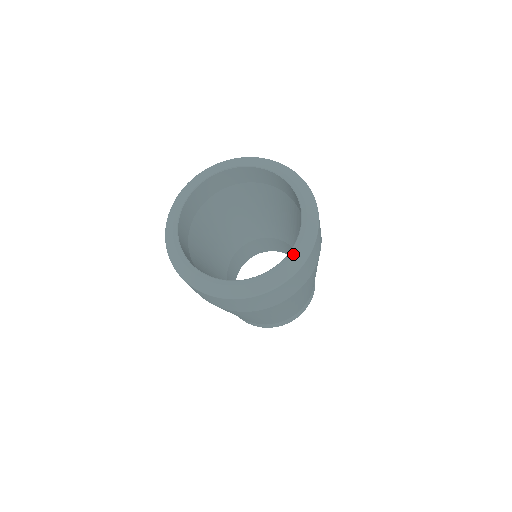
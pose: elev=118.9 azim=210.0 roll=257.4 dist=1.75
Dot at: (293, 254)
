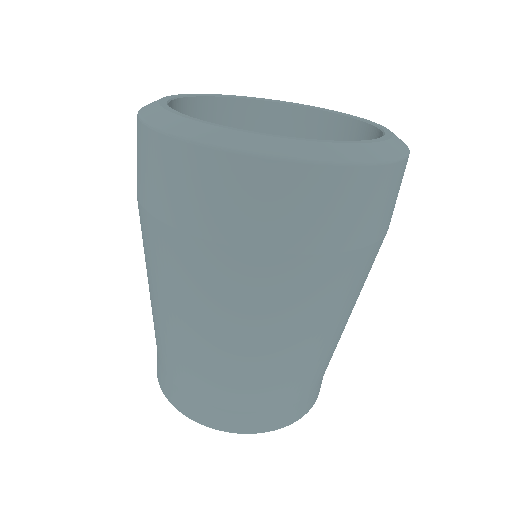
Dot at: (386, 128)
